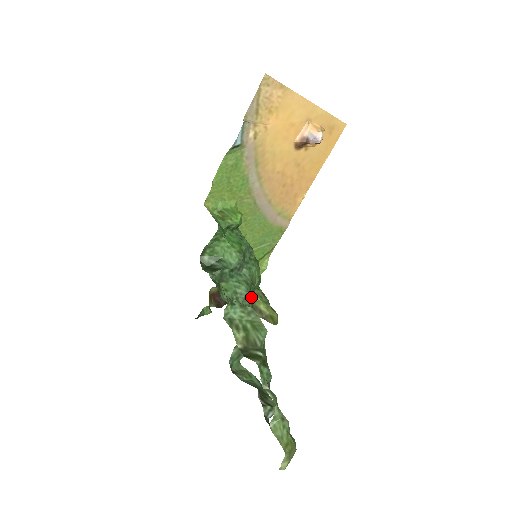
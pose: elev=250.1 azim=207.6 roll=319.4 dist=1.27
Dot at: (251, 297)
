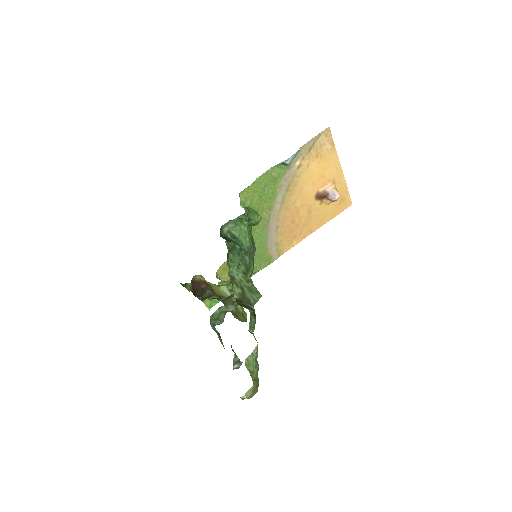
Dot at: occluded
